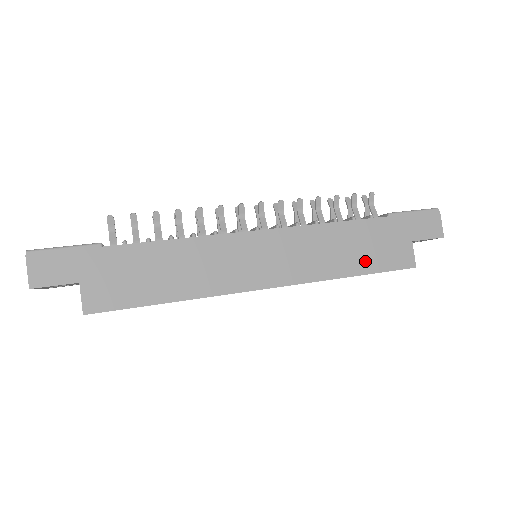
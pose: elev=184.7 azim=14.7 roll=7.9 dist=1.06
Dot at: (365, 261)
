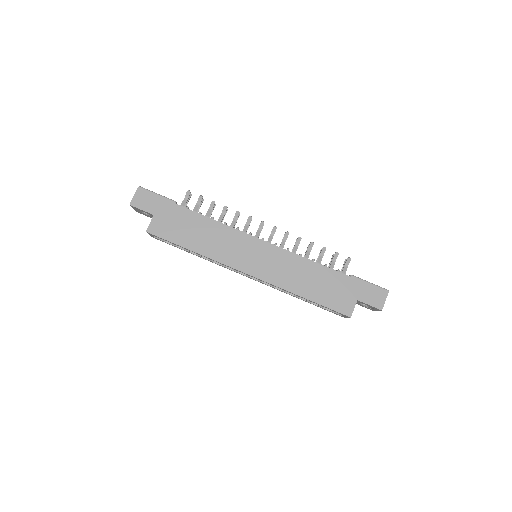
Dot at: (318, 294)
